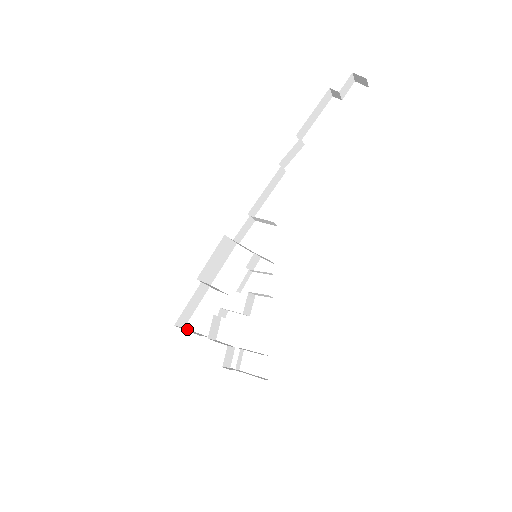
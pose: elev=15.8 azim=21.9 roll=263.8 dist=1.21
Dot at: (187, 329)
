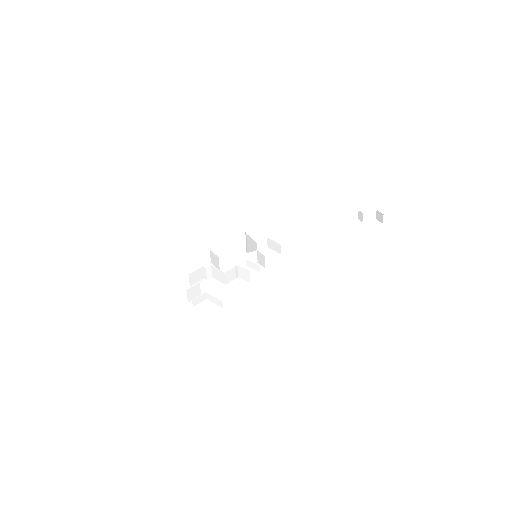
Dot at: occluded
